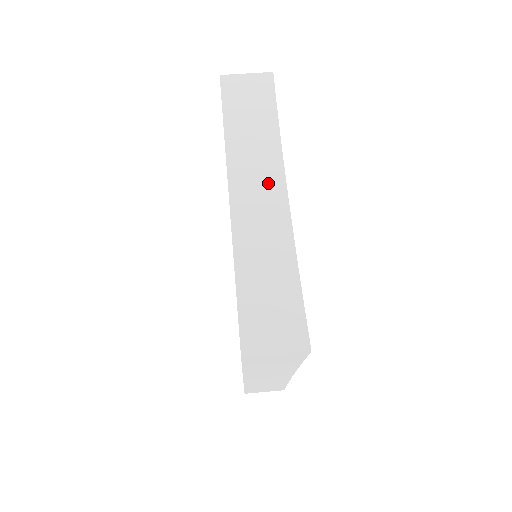
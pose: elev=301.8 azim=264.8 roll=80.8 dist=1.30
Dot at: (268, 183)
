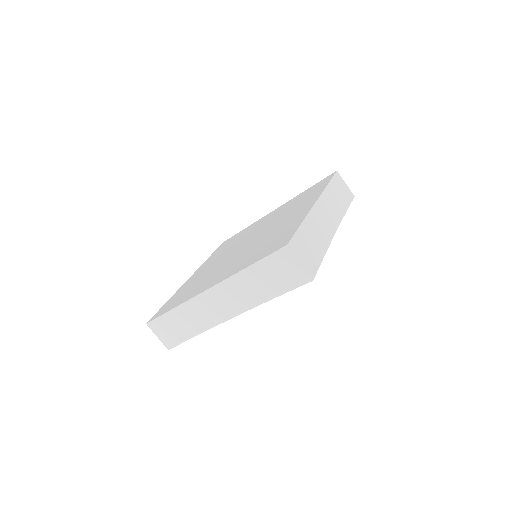
Dot at: (229, 307)
